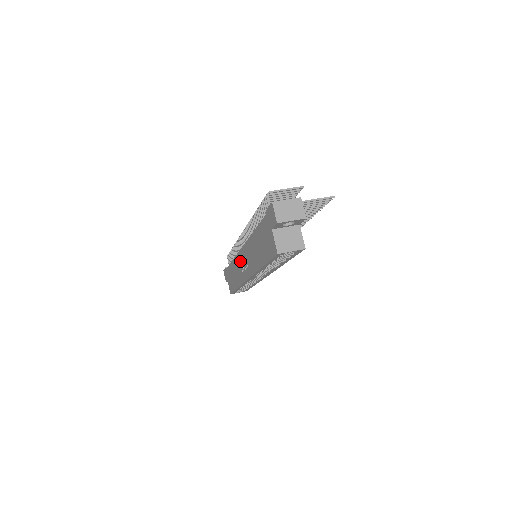
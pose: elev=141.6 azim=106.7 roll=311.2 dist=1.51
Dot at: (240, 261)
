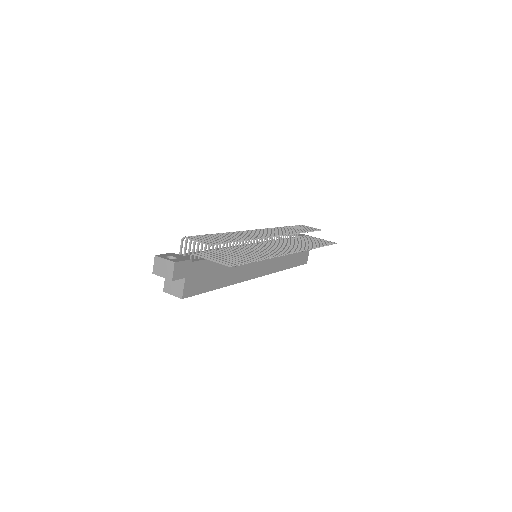
Dot at: occluded
